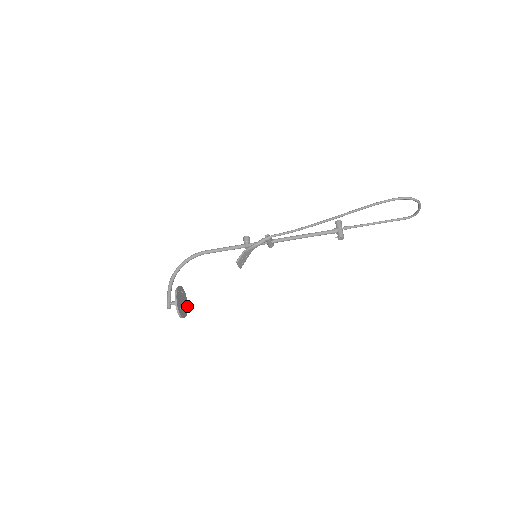
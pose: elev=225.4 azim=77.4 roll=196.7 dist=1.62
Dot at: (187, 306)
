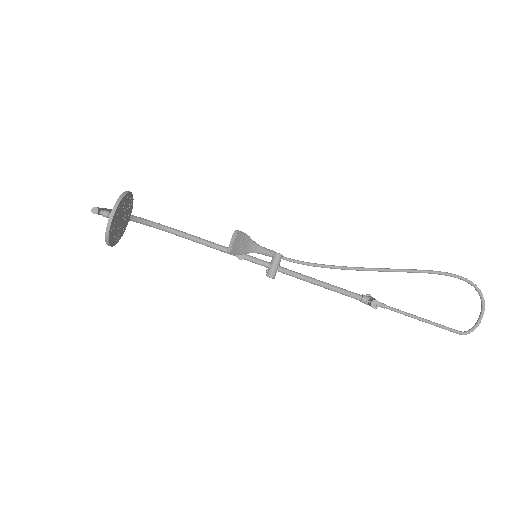
Dot at: (113, 244)
